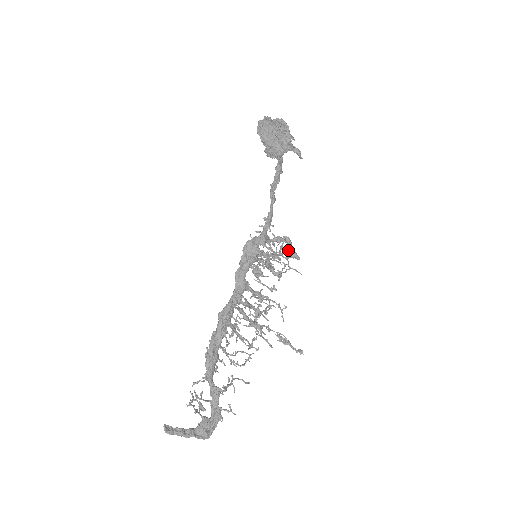
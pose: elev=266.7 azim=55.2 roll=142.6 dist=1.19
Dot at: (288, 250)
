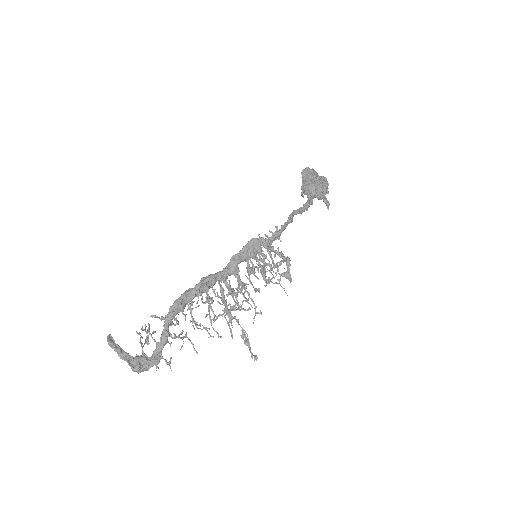
Dot at: occluded
